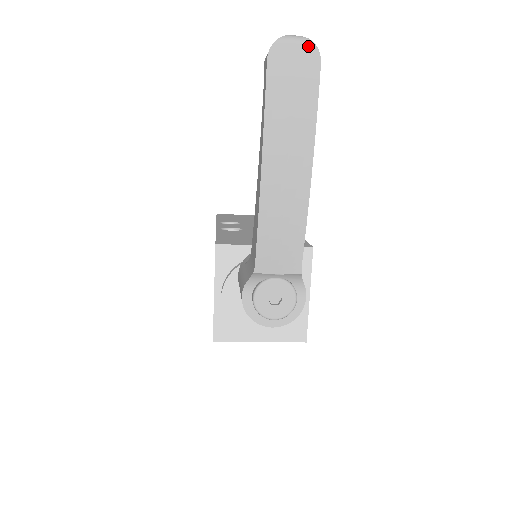
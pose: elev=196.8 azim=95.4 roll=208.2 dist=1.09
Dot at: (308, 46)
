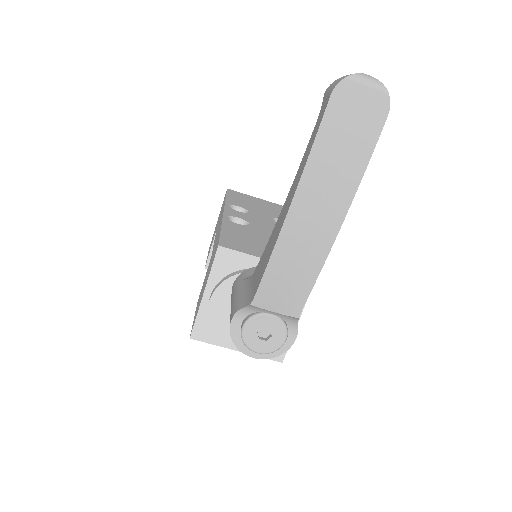
Dot at: (380, 93)
